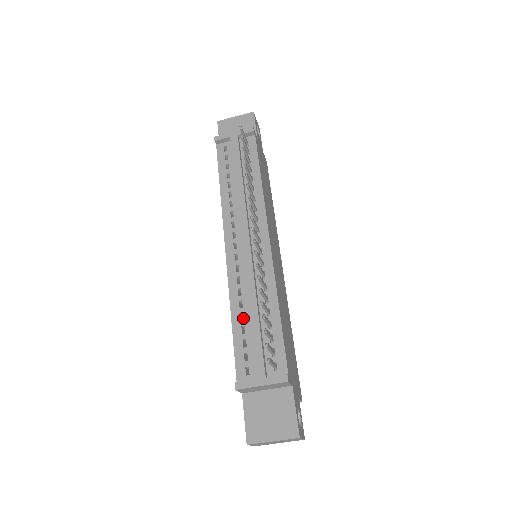
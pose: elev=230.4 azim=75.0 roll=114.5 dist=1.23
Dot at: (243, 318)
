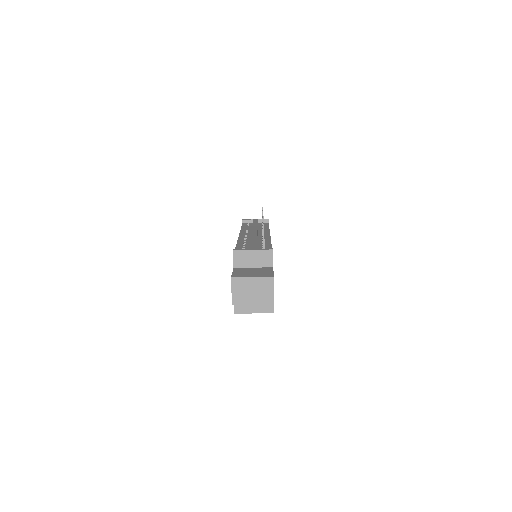
Dot at: occluded
